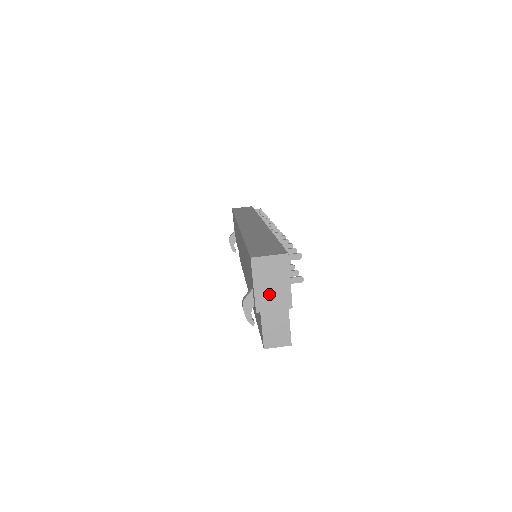
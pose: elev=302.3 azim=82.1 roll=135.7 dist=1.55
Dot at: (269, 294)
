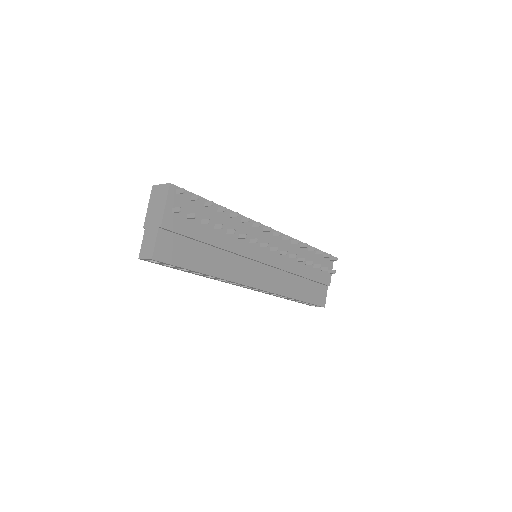
Dot at: (153, 214)
